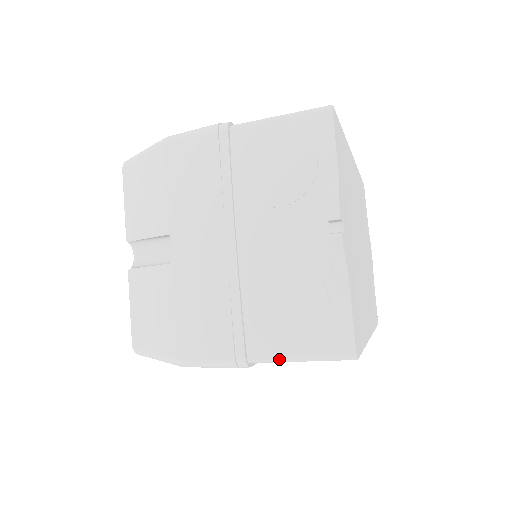
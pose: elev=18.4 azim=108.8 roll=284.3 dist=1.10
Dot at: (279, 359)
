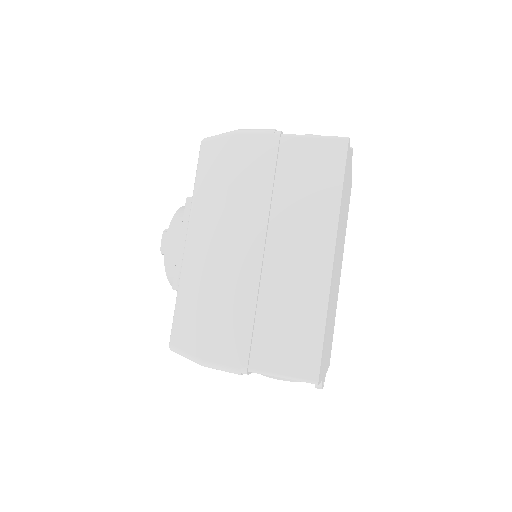
Dot at: occluded
